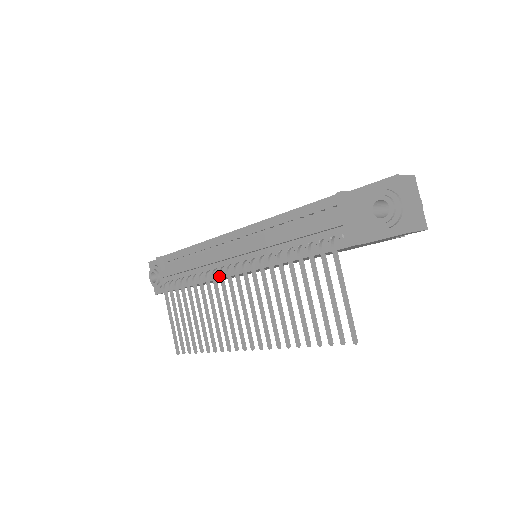
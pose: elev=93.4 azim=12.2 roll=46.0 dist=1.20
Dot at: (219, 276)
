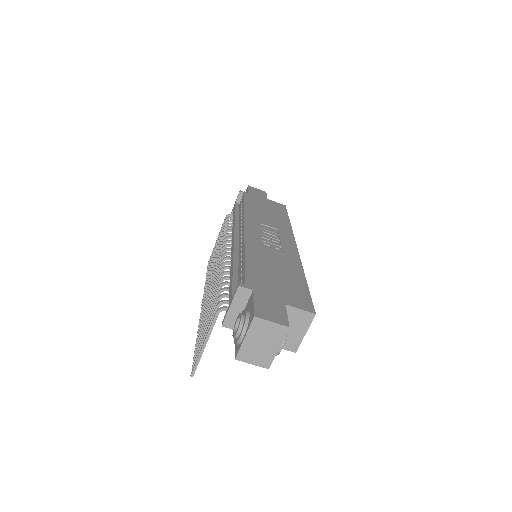
Dot at: (222, 248)
